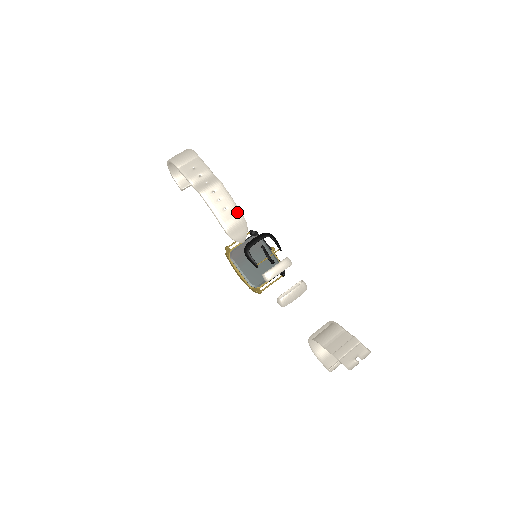
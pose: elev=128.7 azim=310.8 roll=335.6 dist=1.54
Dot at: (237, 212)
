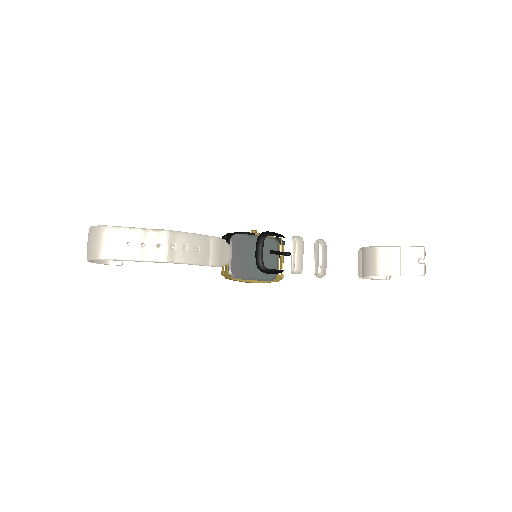
Dot at: (208, 240)
